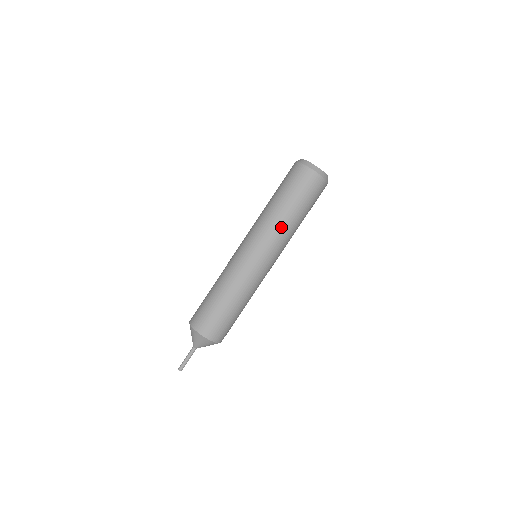
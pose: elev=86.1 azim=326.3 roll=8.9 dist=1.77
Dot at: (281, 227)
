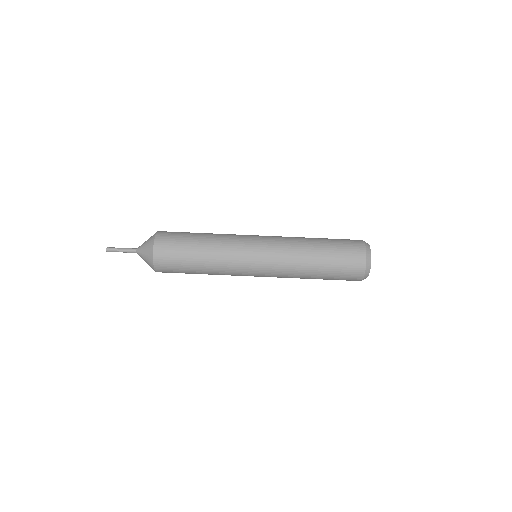
Dot at: (298, 261)
